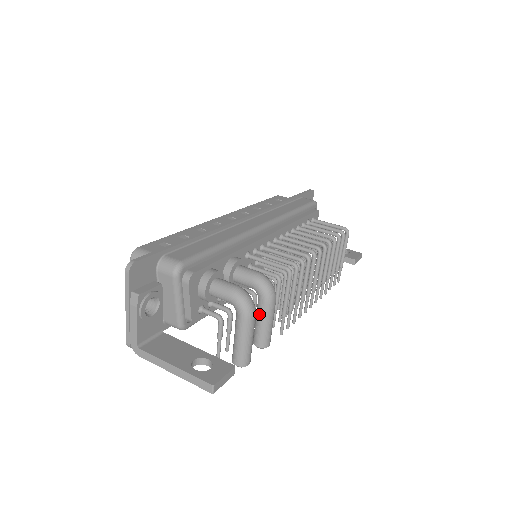
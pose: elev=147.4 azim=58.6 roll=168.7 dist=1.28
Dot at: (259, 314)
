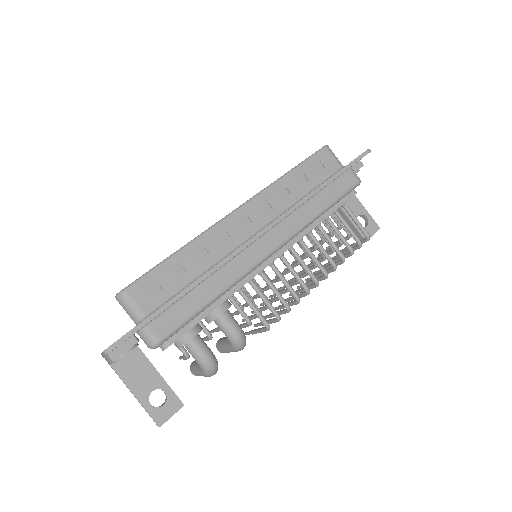
Dot at: (226, 347)
